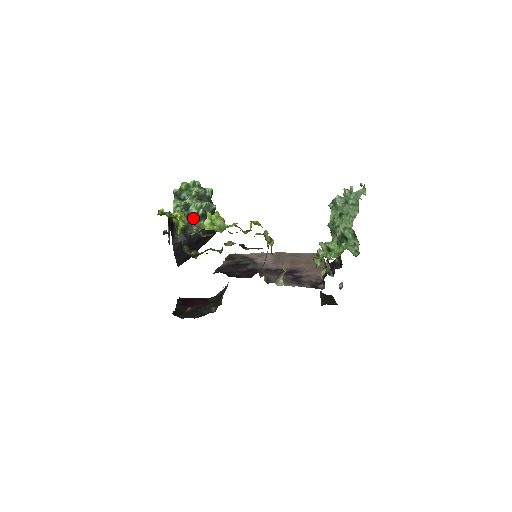
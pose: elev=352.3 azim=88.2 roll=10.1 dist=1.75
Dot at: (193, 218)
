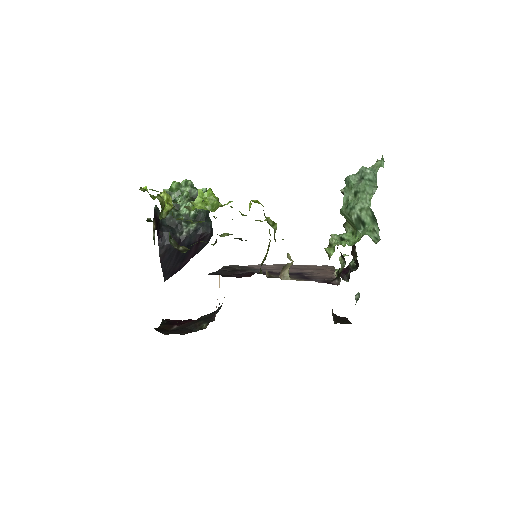
Dot at: (184, 219)
